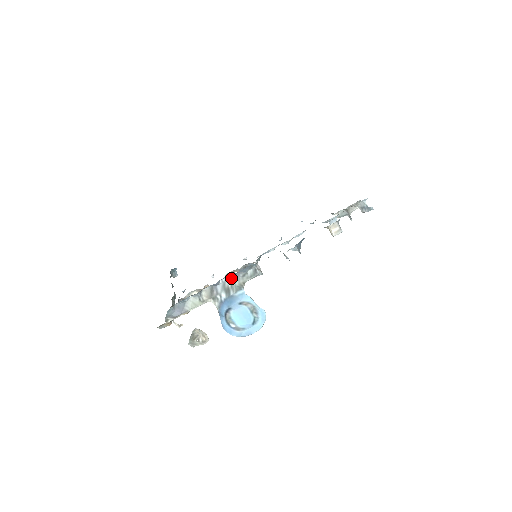
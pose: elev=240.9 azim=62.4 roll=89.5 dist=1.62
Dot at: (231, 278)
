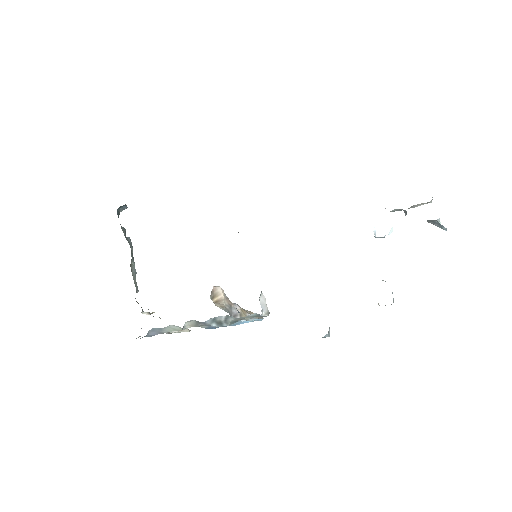
Dot at: (225, 317)
